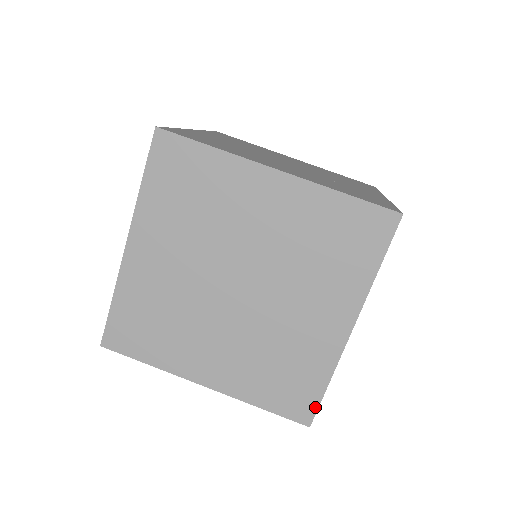
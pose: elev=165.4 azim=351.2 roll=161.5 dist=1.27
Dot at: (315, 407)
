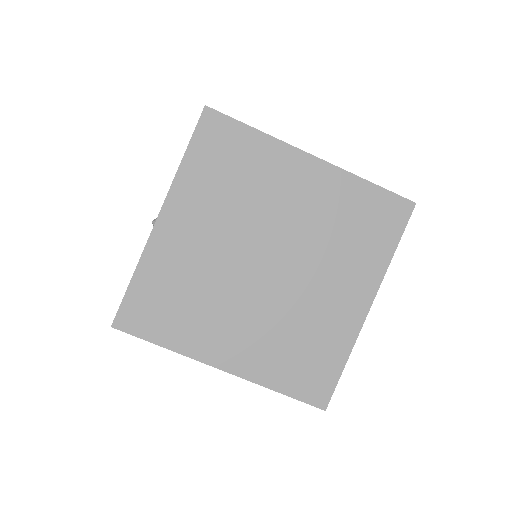
Dot at: (332, 388)
